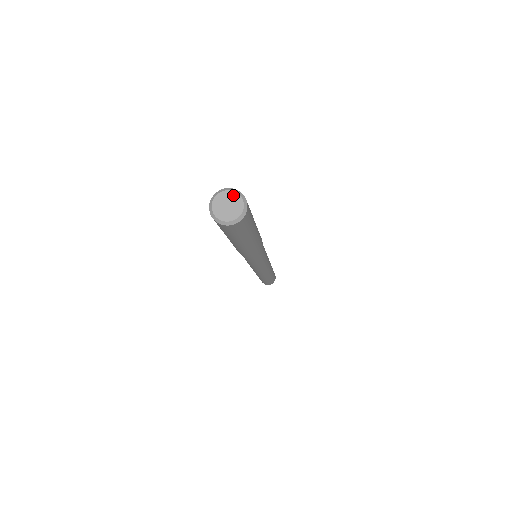
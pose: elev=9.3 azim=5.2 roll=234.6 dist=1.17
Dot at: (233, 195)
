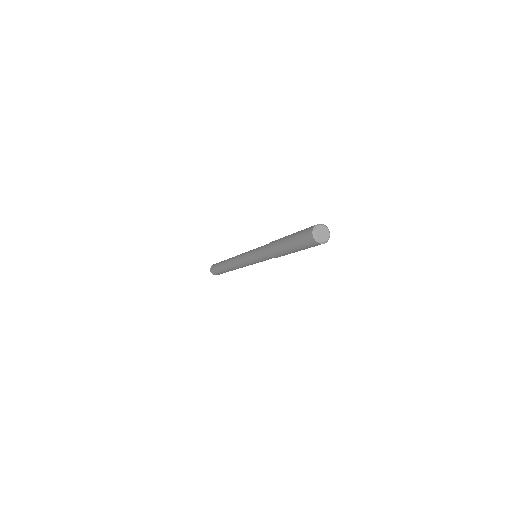
Dot at: (322, 227)
